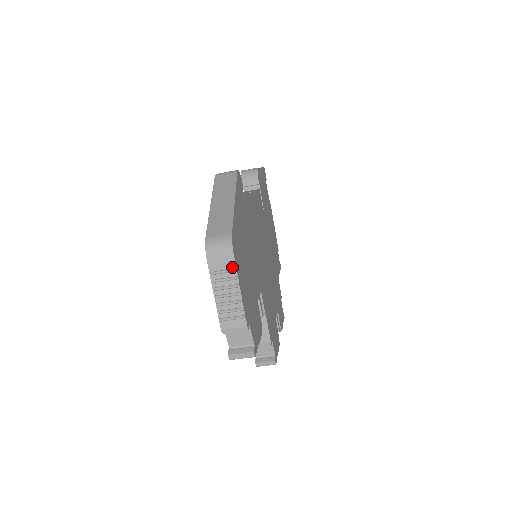
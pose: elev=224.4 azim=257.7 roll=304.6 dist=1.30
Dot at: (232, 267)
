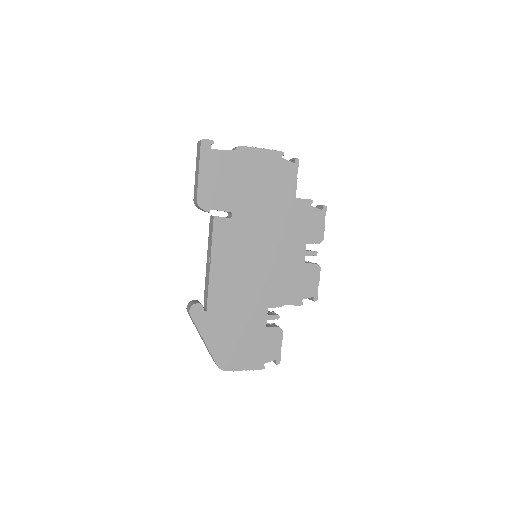
Dot at: (232, 370)
